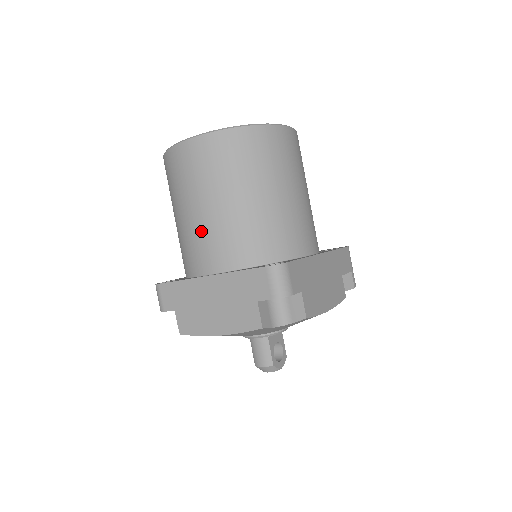
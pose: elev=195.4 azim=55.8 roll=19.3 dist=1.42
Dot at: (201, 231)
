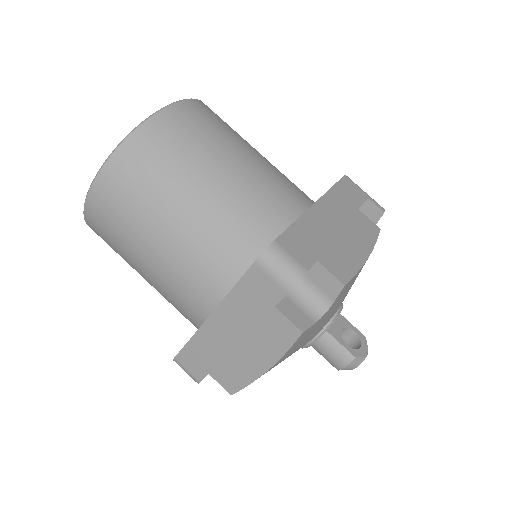
Dot at: (170, 274)
